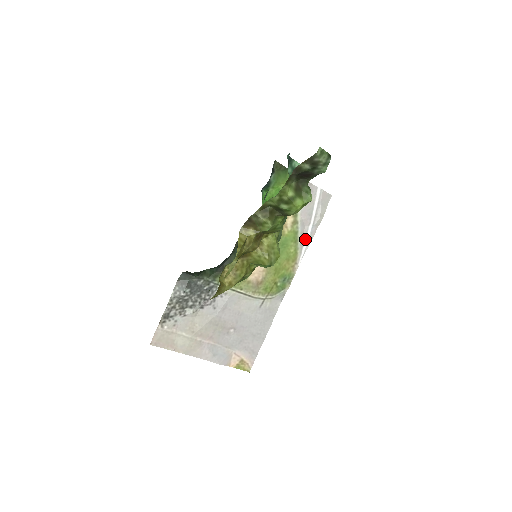
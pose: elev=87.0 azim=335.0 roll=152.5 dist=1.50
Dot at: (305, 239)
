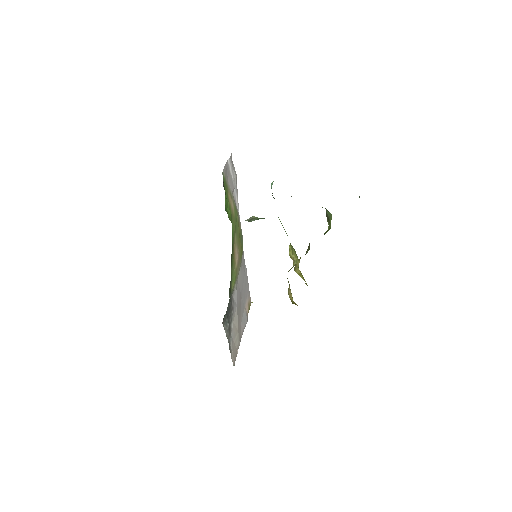
Dot at: (236, 201)
